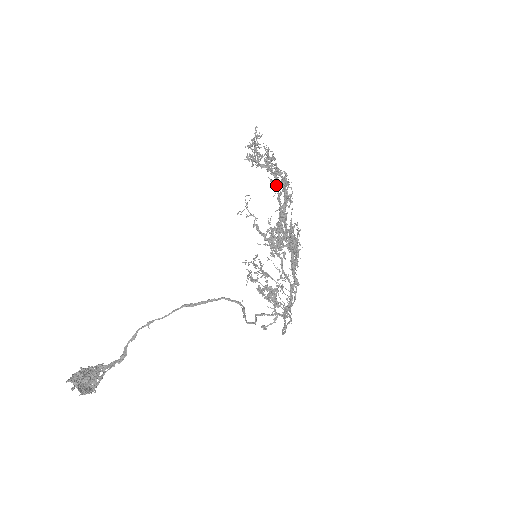
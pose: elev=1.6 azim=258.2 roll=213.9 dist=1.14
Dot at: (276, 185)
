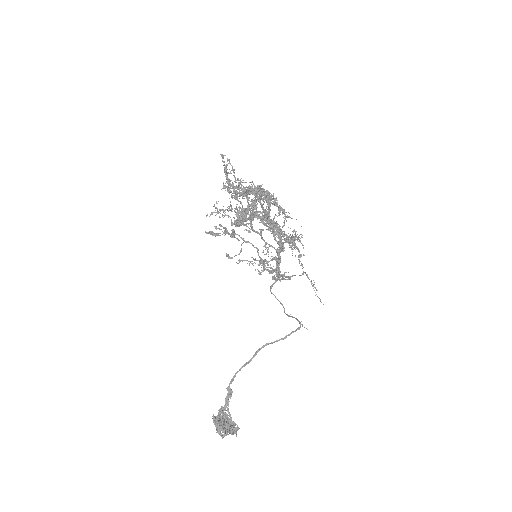
Dot at: (257, 198)
